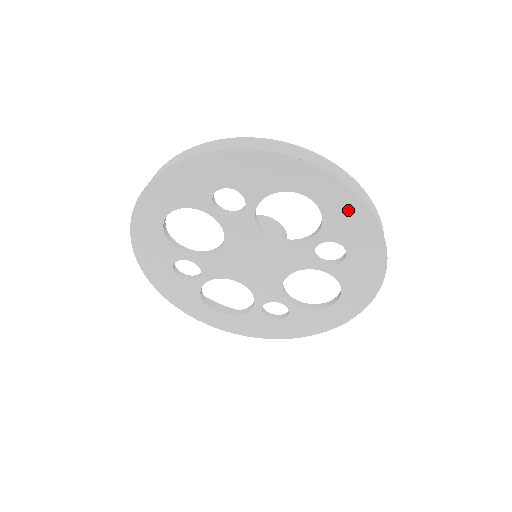
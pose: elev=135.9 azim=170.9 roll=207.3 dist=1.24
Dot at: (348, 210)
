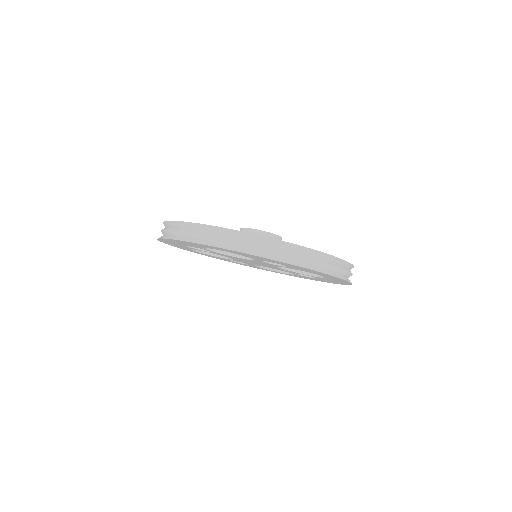
Dot at: occluded
